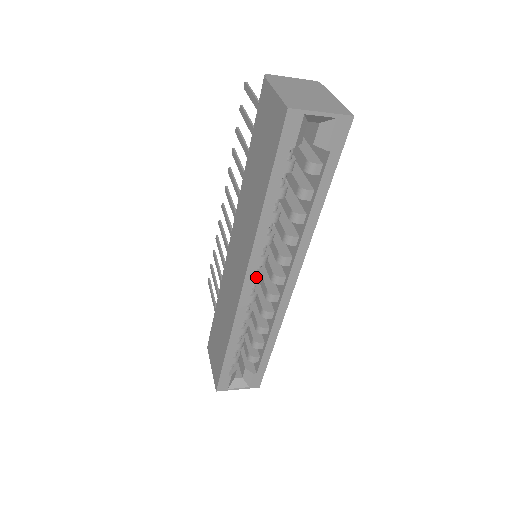
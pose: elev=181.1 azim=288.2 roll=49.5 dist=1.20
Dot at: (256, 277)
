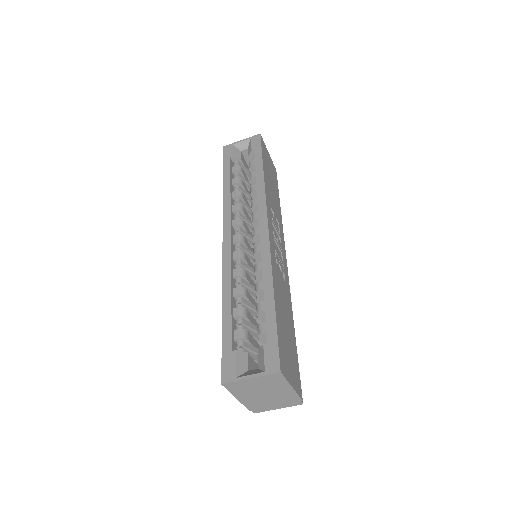
Dot at: (235, 235)
